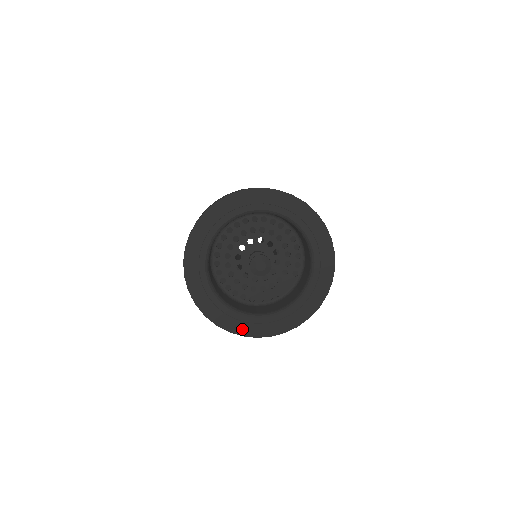
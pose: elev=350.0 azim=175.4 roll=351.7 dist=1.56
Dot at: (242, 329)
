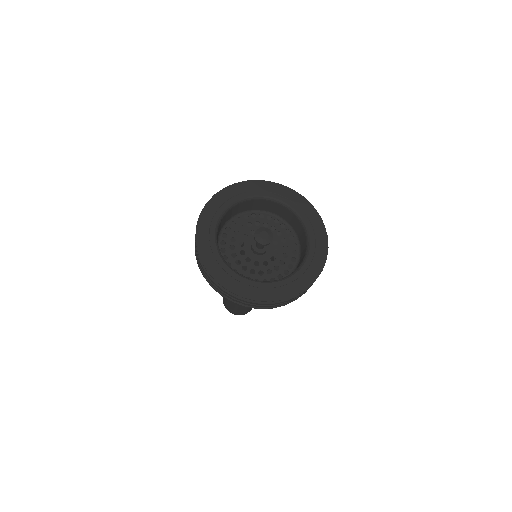
Dot at: (279, 294)
